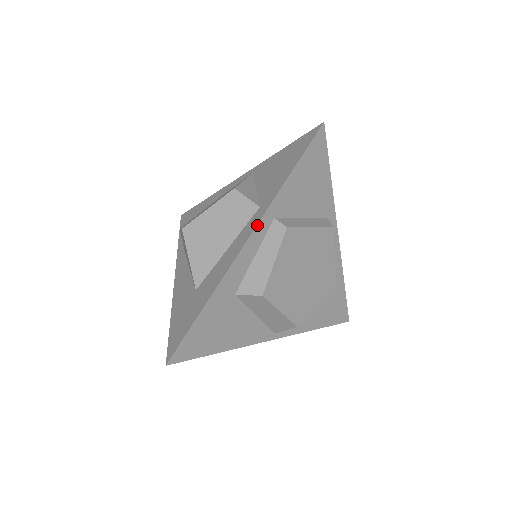
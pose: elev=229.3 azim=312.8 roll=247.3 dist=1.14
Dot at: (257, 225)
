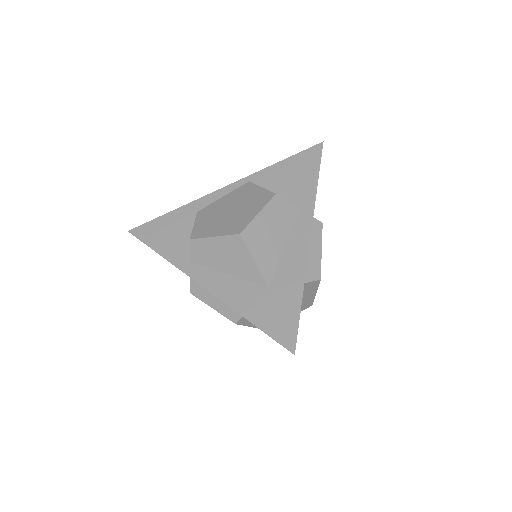
Dot at: (312, 222)
